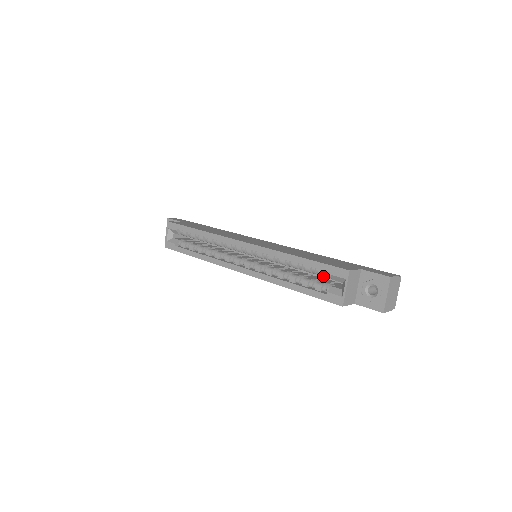
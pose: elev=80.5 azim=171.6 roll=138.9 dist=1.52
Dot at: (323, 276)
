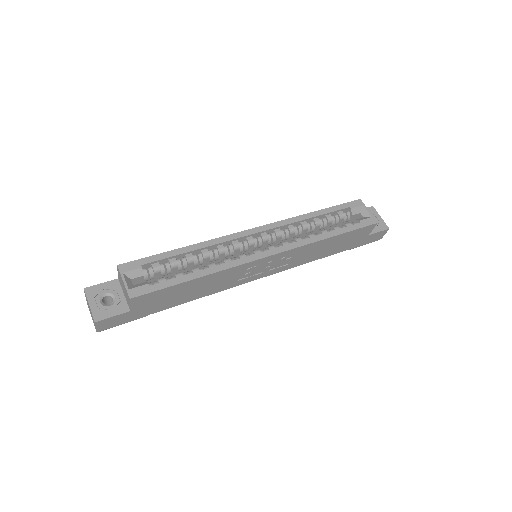
Dot at: (344, 217)
